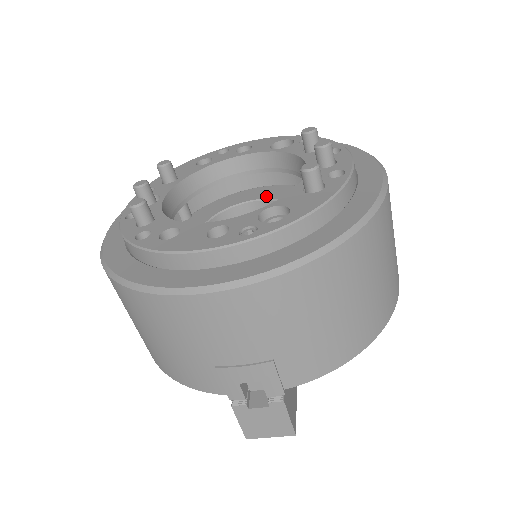
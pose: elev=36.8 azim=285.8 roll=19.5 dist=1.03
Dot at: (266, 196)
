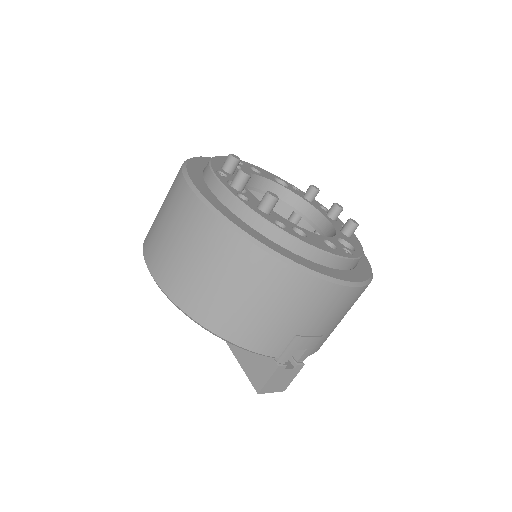
Dot at: occluded
